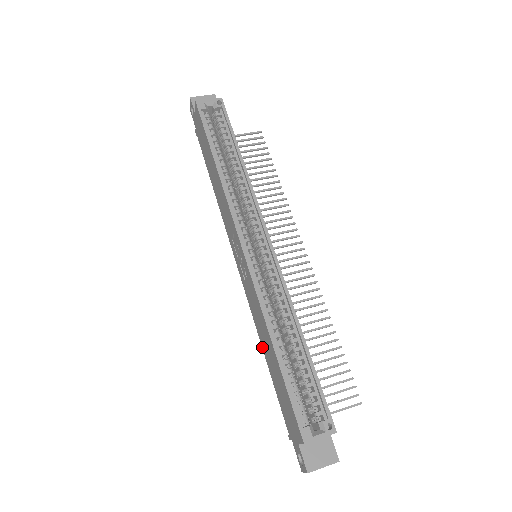
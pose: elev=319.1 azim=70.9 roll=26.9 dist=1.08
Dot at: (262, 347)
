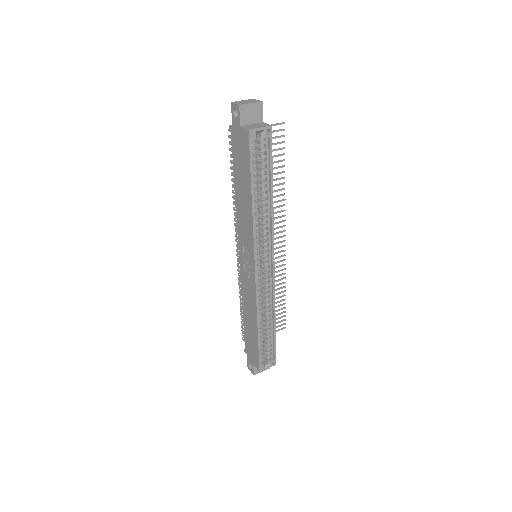
Dot at: (243, 309)
